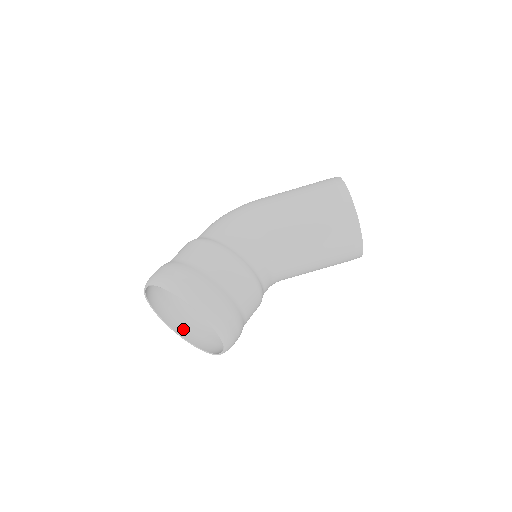
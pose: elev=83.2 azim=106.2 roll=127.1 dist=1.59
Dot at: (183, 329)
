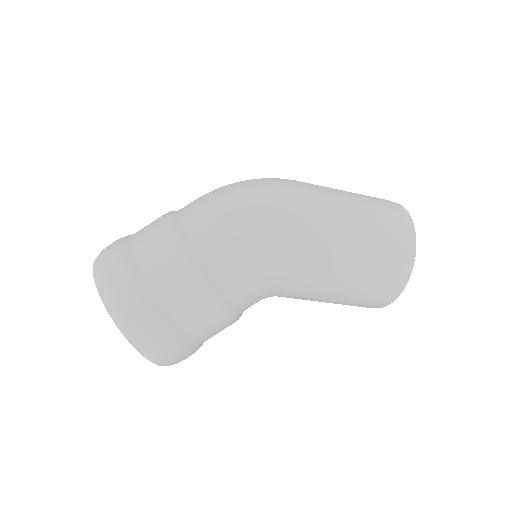
Dot at: occluded
